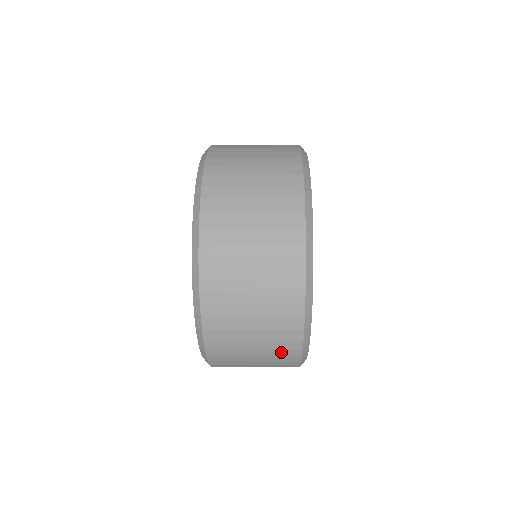
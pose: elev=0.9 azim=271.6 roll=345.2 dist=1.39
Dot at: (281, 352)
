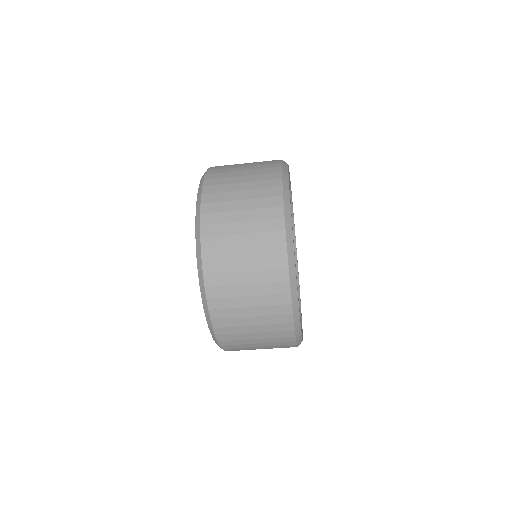
Dot at: (265, 192)
